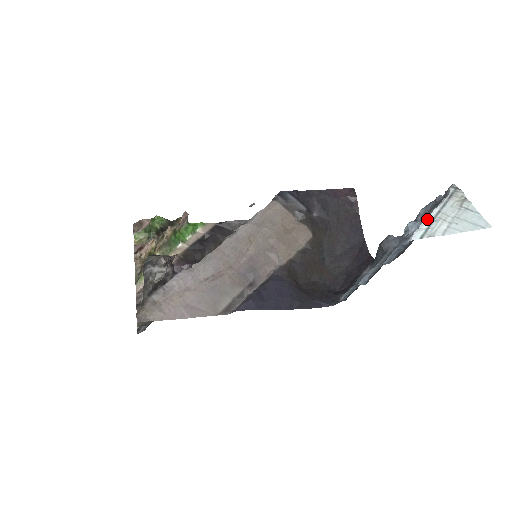
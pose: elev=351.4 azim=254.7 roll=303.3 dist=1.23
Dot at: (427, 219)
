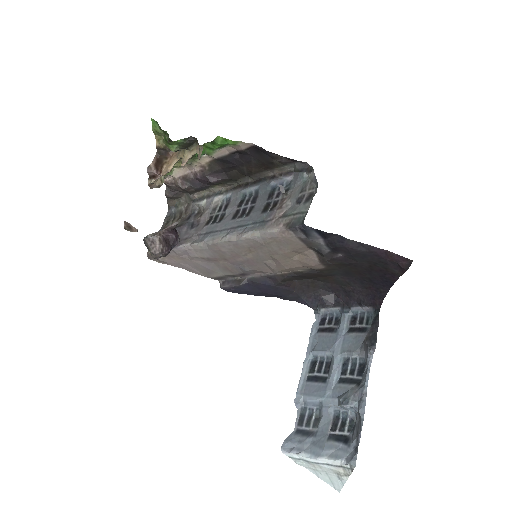
Dot at: (307, 456)
